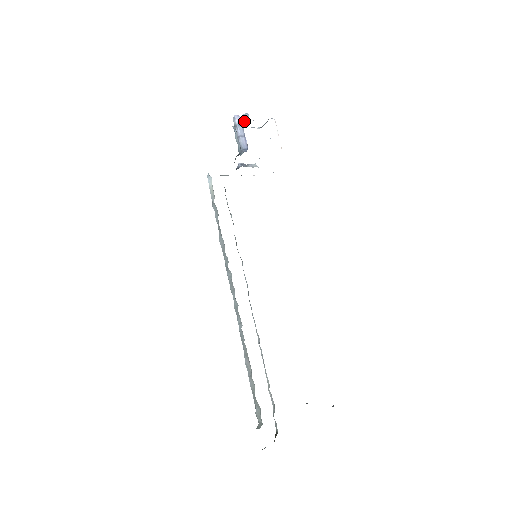
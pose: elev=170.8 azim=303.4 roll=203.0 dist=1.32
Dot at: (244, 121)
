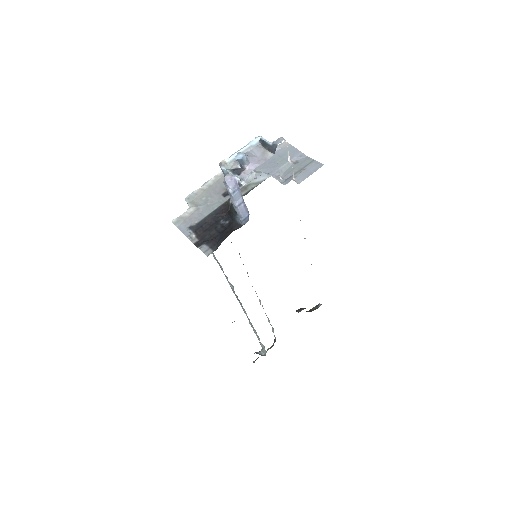
Dot at: (238, 162)
